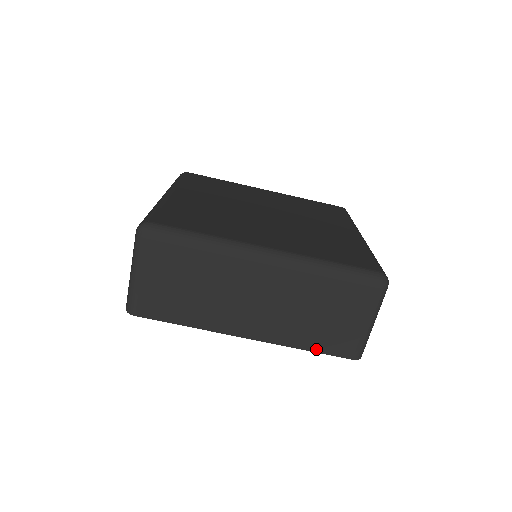
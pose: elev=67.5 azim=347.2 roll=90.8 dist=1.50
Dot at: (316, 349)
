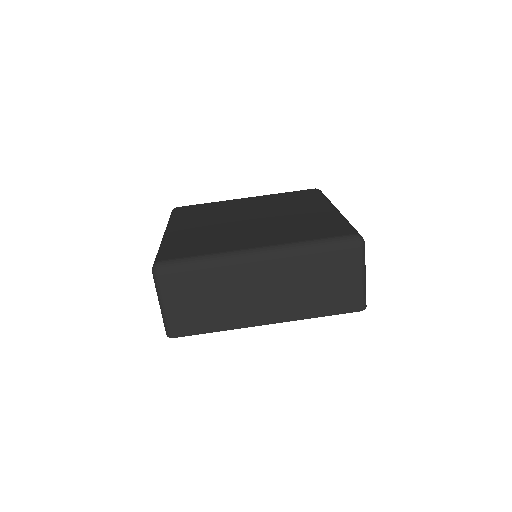
Dot at: (327, 313)
